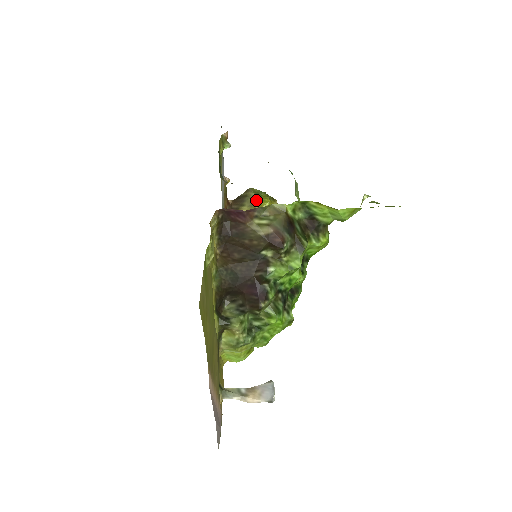
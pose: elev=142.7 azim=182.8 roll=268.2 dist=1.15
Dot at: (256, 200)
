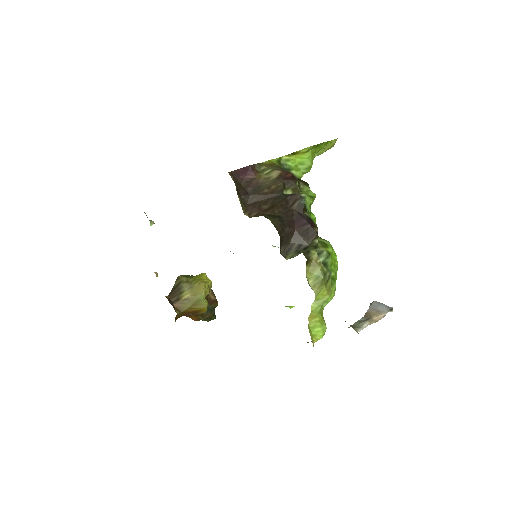
Dot at: (192, 280)
